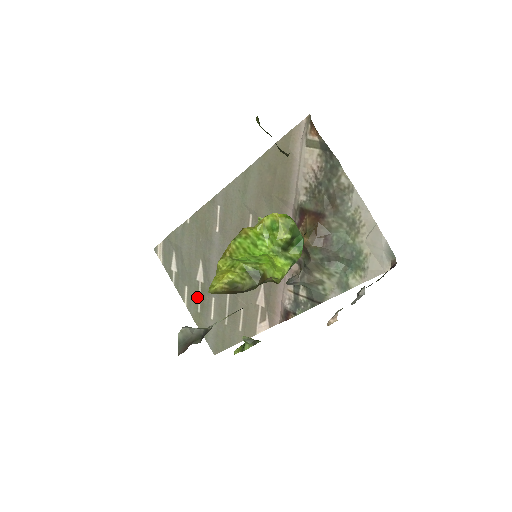
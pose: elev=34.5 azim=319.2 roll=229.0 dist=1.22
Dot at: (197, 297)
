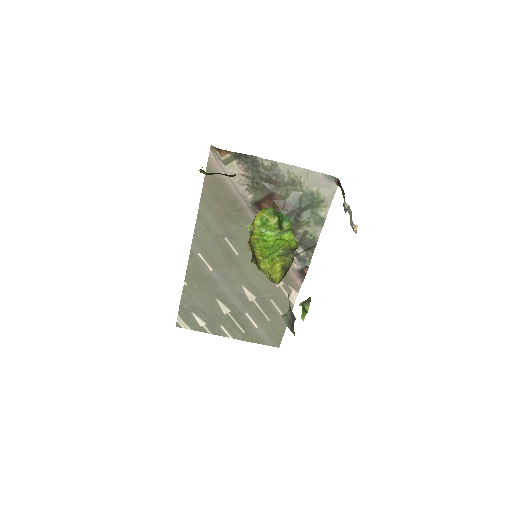
Dot at: (235, 325)
